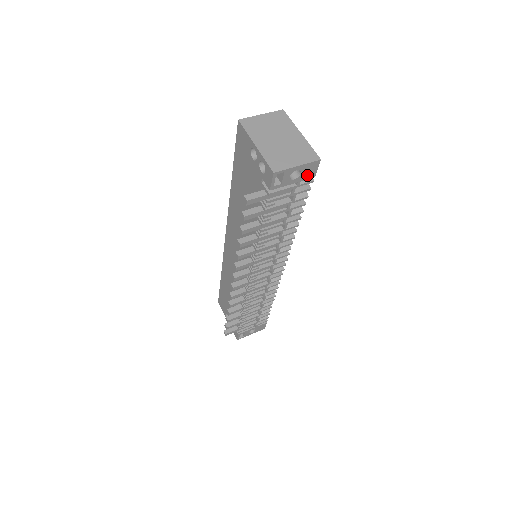
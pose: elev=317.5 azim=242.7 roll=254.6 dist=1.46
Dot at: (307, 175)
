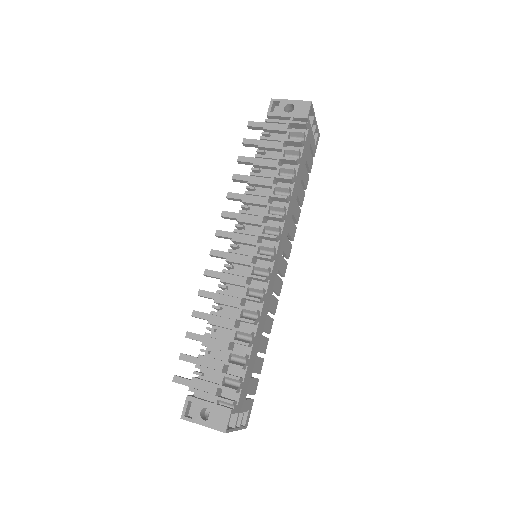
Dot at: (300, 113)
